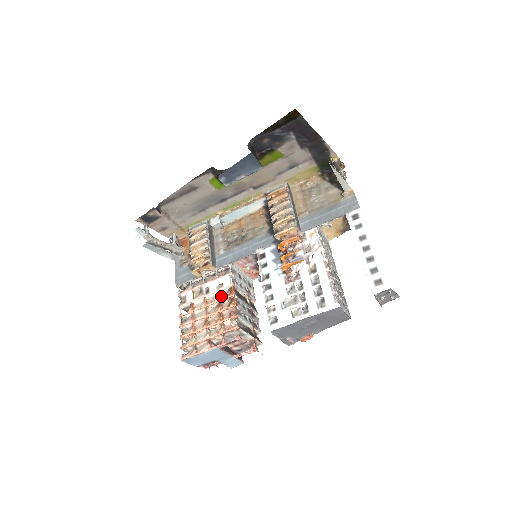
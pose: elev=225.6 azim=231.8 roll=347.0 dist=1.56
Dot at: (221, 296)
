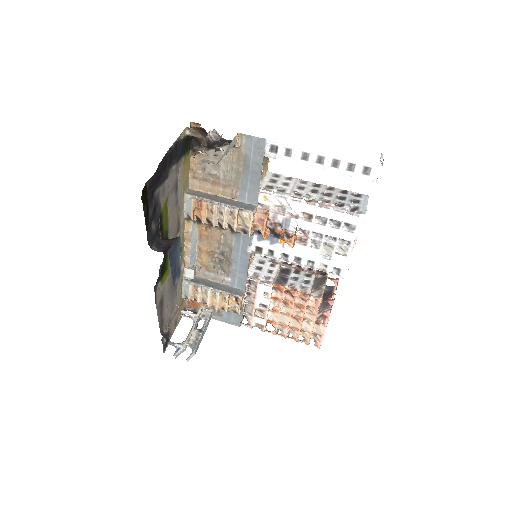
Dot at: (277, 298)
